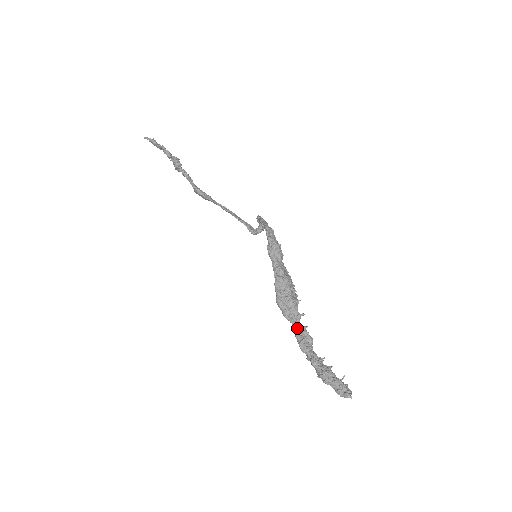
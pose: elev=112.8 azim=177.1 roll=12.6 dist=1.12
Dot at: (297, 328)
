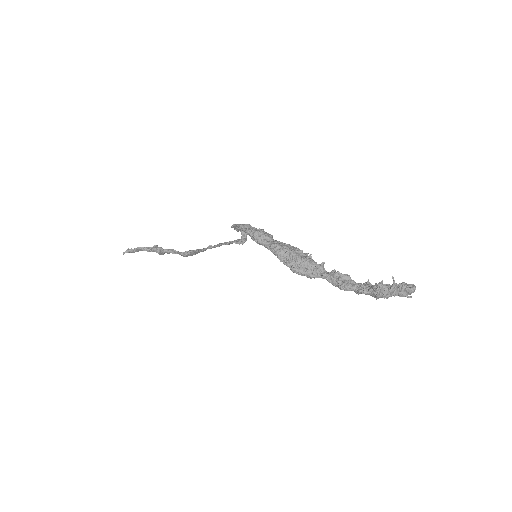
Dot at: (327, 277)
